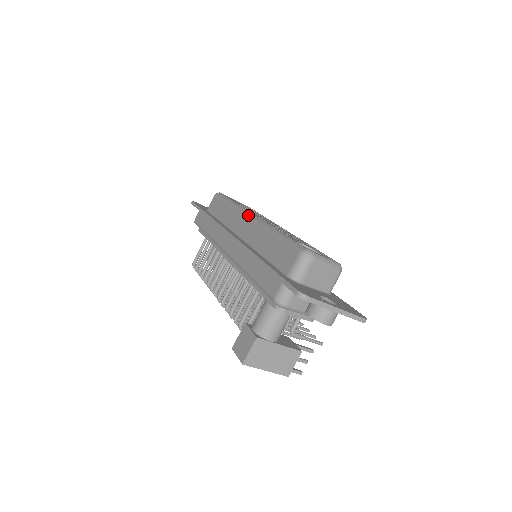
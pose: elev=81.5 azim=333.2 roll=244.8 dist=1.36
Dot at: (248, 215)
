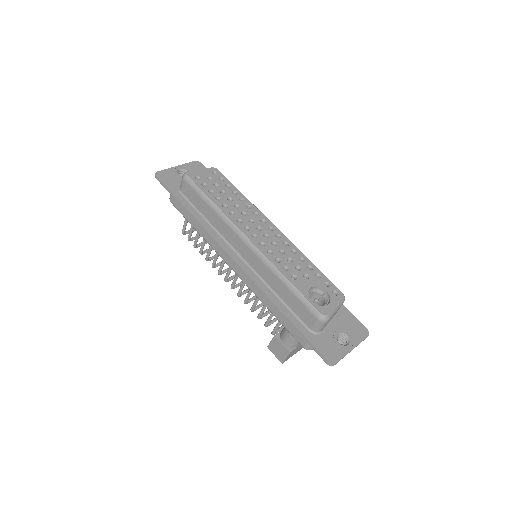
Dot at: (244, 239)
